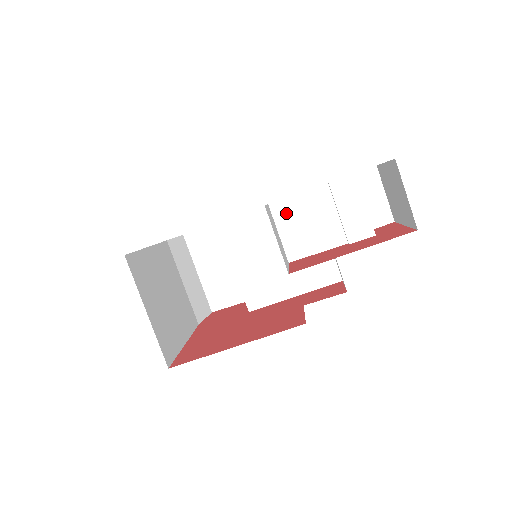
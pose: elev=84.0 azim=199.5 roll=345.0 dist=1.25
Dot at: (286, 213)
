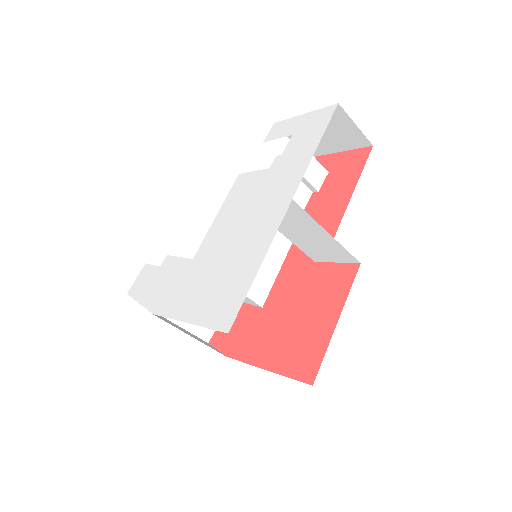
Dot at: occluded
